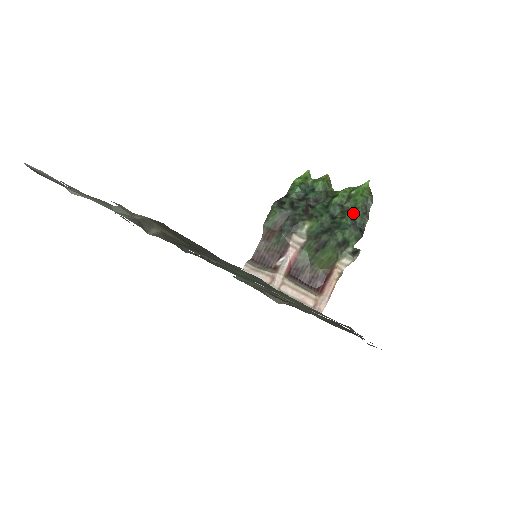
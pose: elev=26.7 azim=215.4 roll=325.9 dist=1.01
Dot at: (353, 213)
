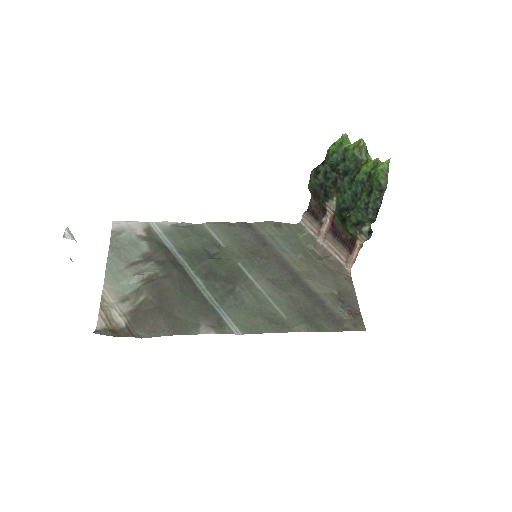
Dot at: (367, 196)
